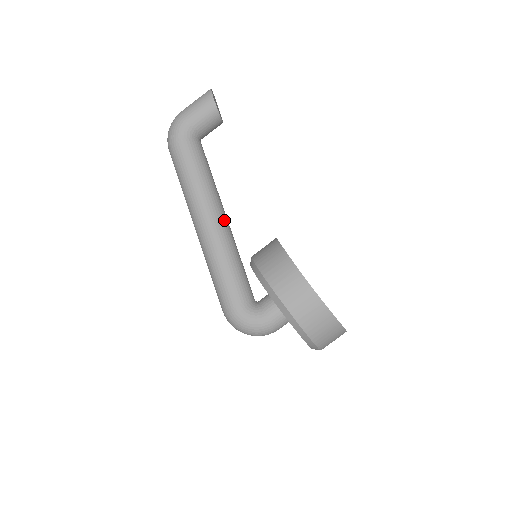
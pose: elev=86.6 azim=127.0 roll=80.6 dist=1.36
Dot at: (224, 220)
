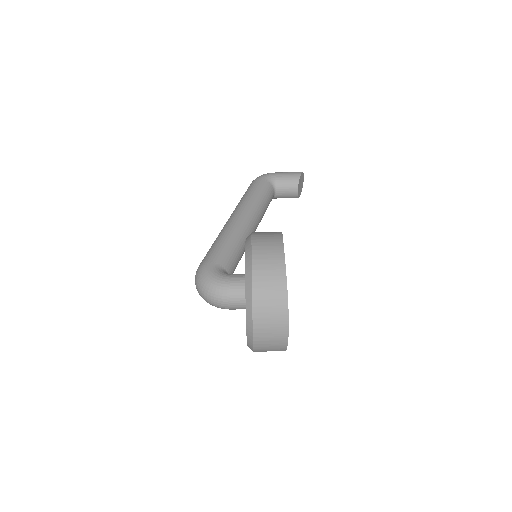
Dot at: (252, 224)
